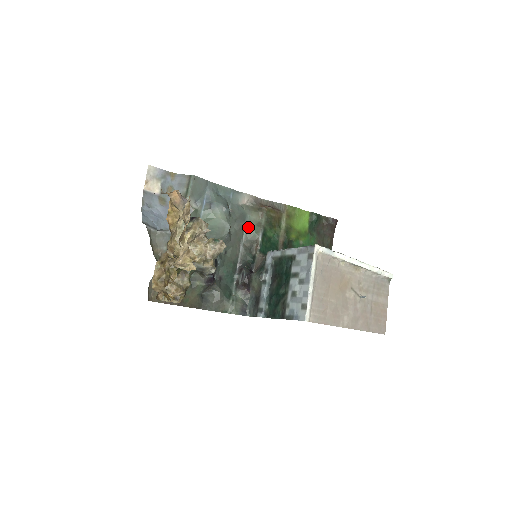
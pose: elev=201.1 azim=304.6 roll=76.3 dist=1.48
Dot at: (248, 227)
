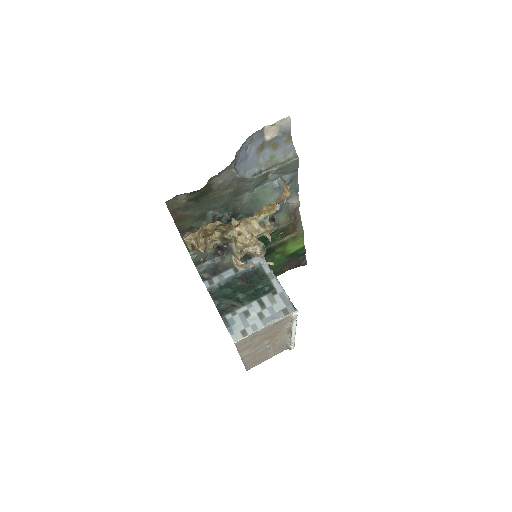
Dot at: occluded
